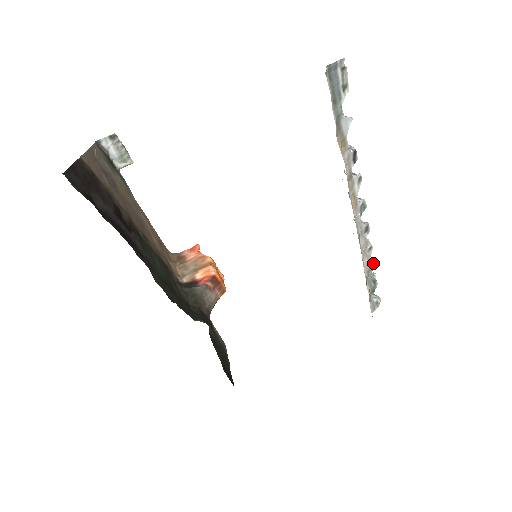
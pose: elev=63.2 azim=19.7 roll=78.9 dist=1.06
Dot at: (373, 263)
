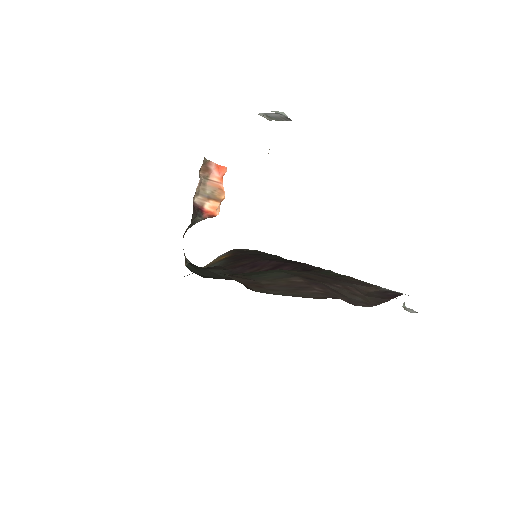
Dot at: occluded
